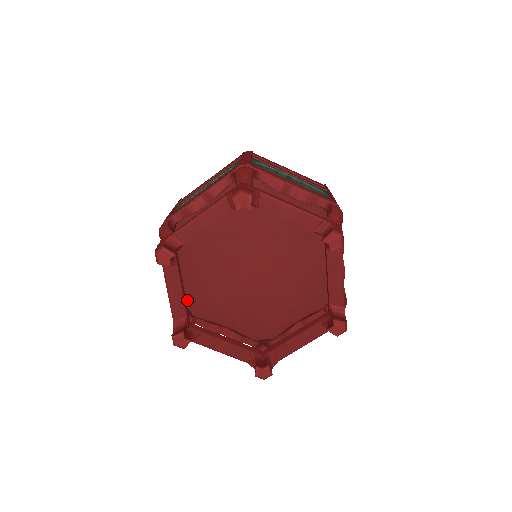
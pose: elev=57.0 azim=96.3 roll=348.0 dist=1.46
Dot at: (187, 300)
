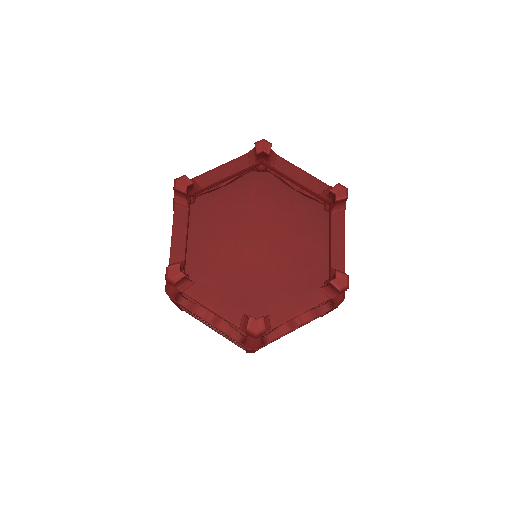
Dot at: occluded
